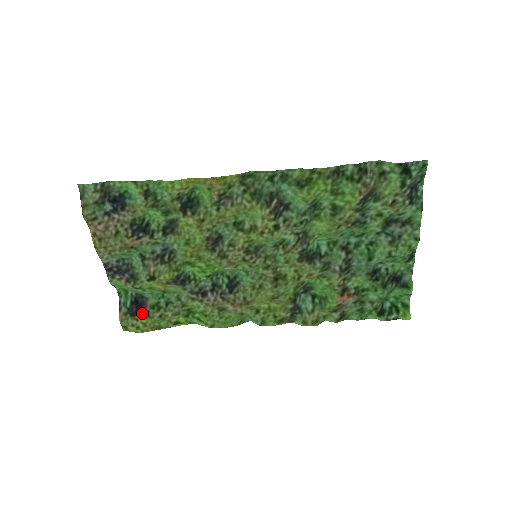
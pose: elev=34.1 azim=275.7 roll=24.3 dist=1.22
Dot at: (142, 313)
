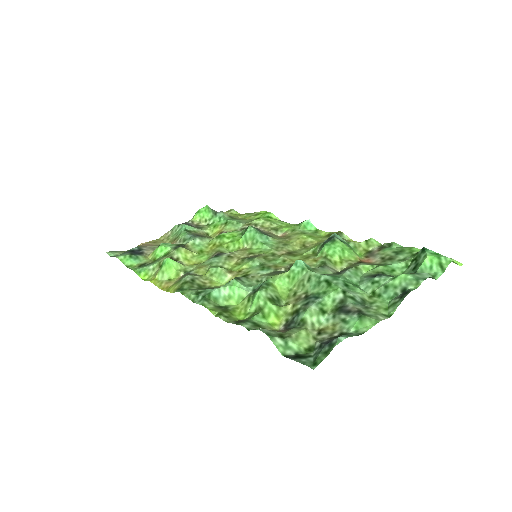
Dot at: occluded
